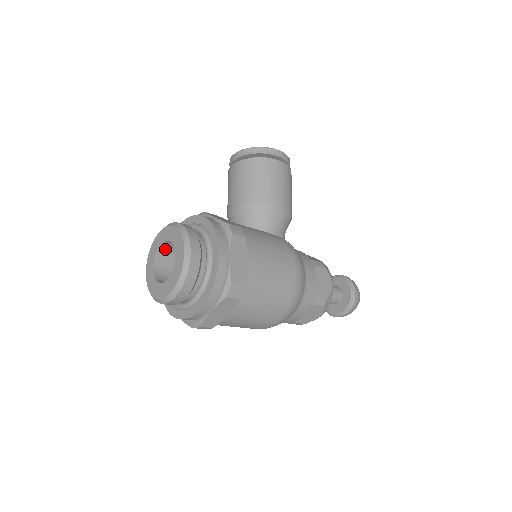
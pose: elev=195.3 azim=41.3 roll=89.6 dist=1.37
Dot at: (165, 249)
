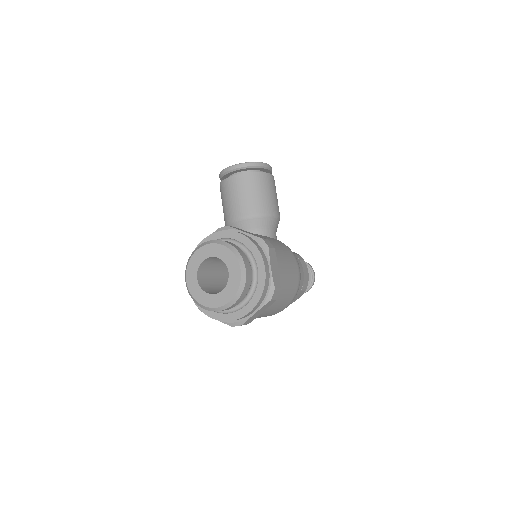
Dot at: (205, 263)
